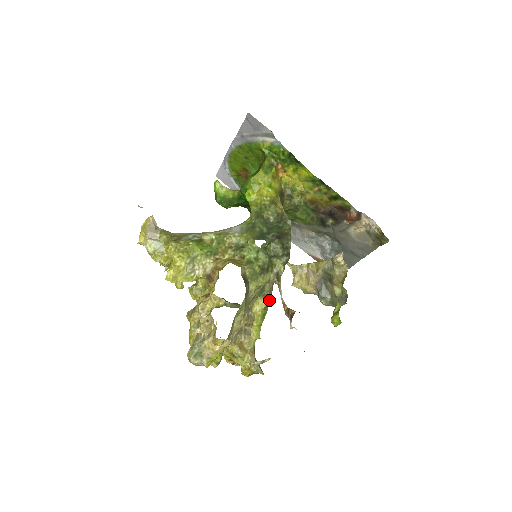
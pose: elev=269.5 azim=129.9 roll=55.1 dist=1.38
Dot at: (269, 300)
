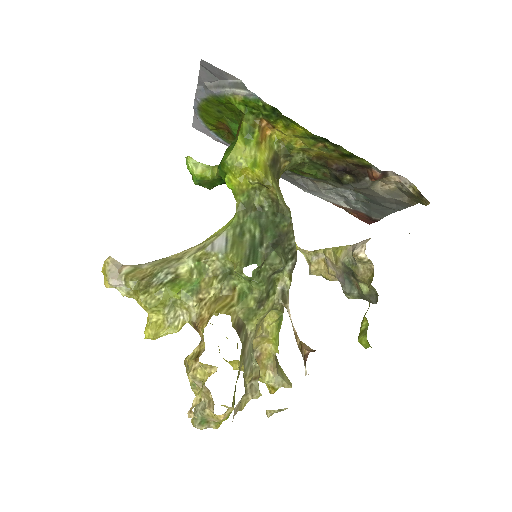
Dot at: (281, 311)
